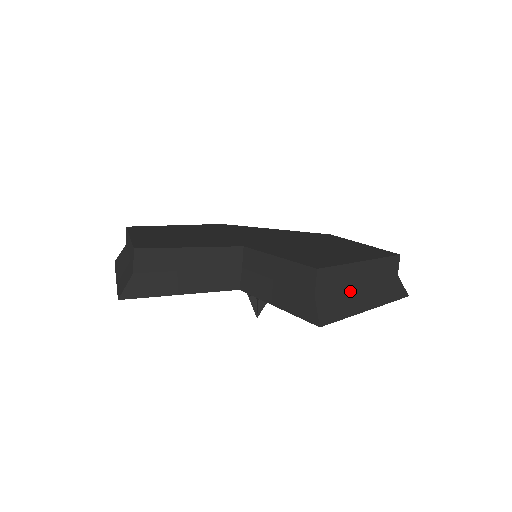
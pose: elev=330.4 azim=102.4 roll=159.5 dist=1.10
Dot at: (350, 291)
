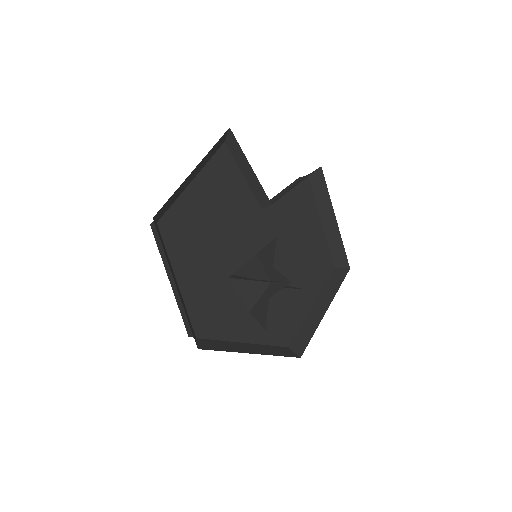
Dot at: (319, 207)
